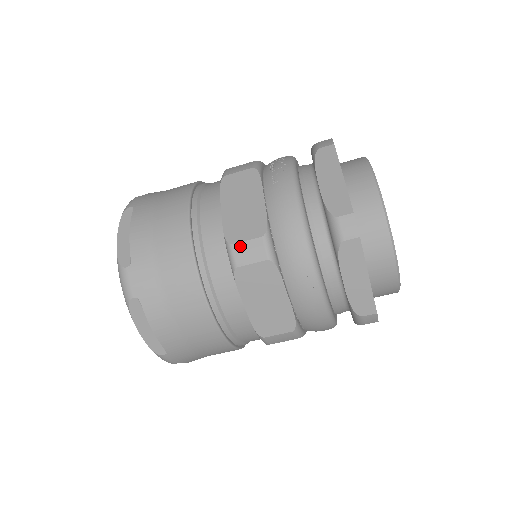
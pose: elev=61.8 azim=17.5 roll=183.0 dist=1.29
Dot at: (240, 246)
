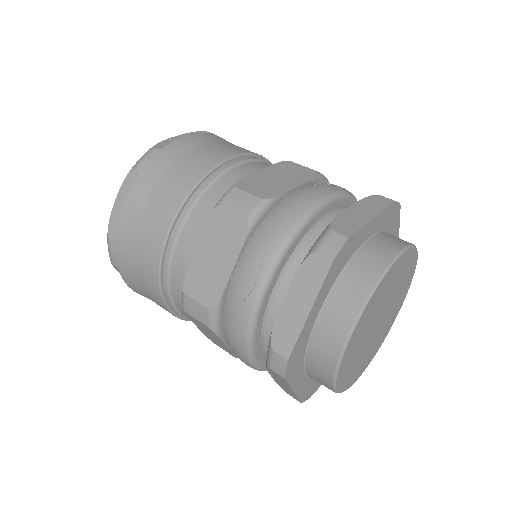
Dot at: (239, 192)
